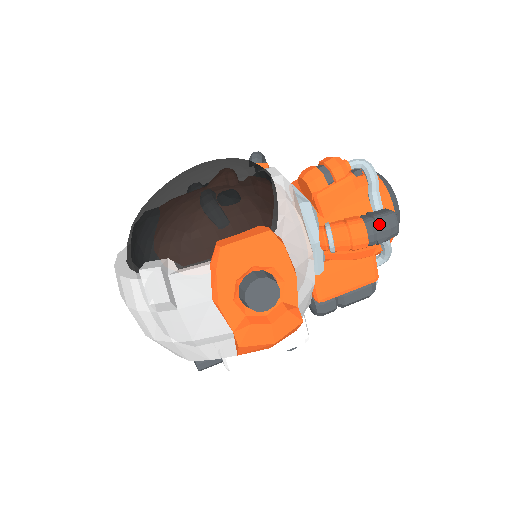
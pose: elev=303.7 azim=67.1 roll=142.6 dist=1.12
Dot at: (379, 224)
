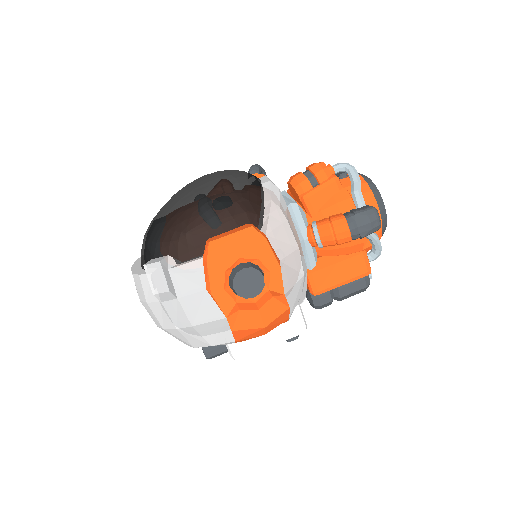
Dot at: (359, 219)
